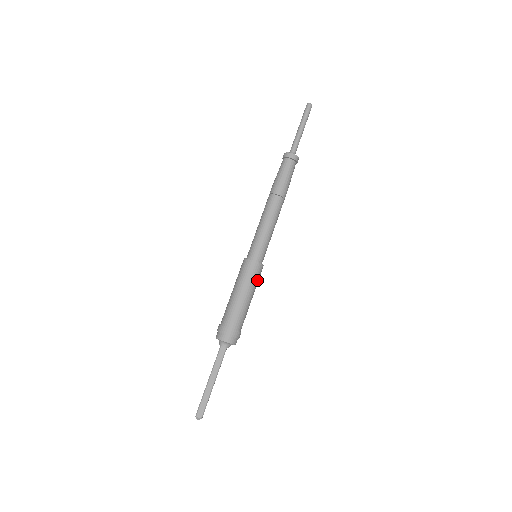
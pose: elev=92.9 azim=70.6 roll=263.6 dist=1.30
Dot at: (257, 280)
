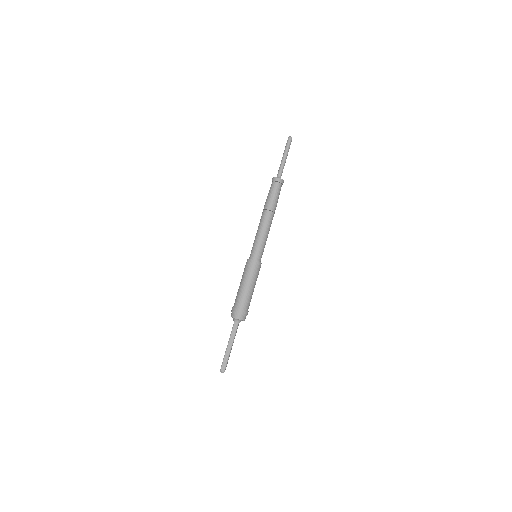
Dot at: (257, 274)
